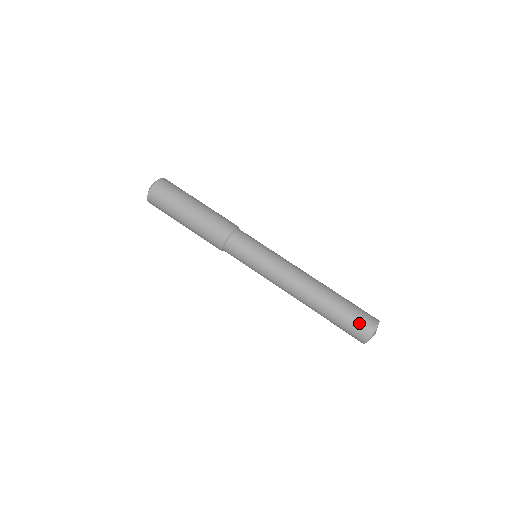
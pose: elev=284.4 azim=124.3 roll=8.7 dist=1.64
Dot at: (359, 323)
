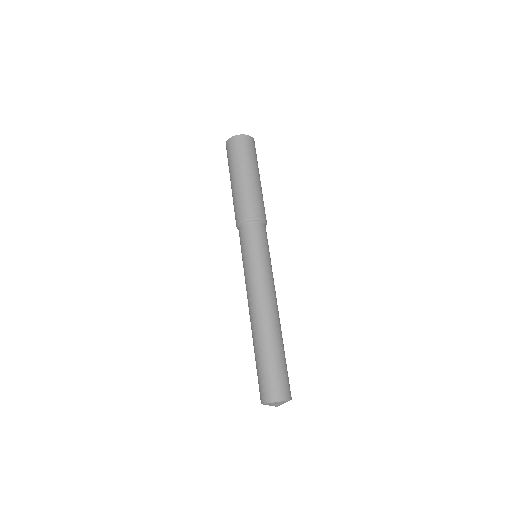
Dot at: (262, 384)
